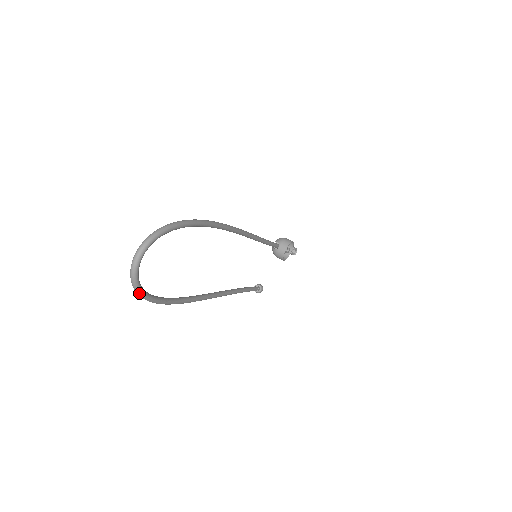
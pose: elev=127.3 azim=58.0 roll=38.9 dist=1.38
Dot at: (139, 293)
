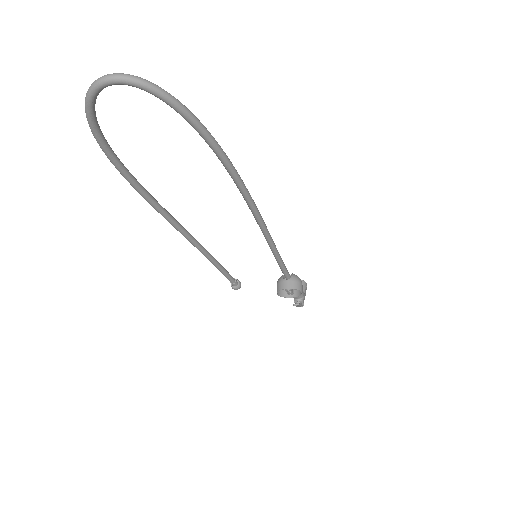
Dot at: (86, 114)
